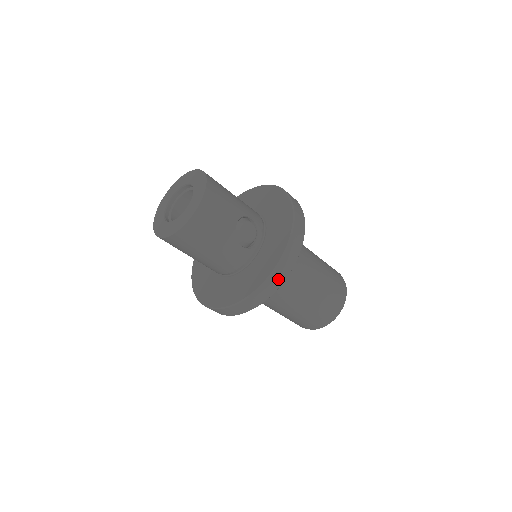
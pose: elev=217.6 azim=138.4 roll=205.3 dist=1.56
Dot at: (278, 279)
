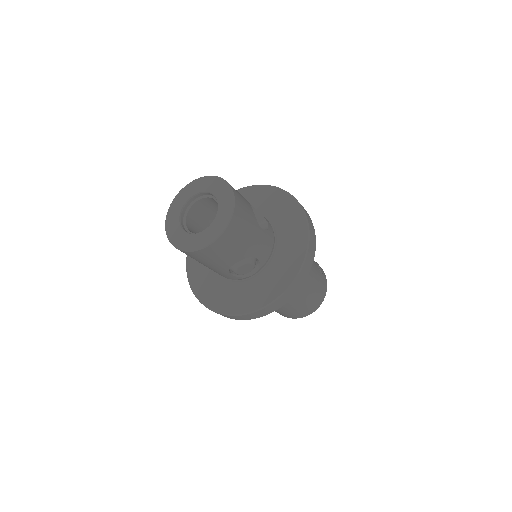
Dot at: (239, 318)
